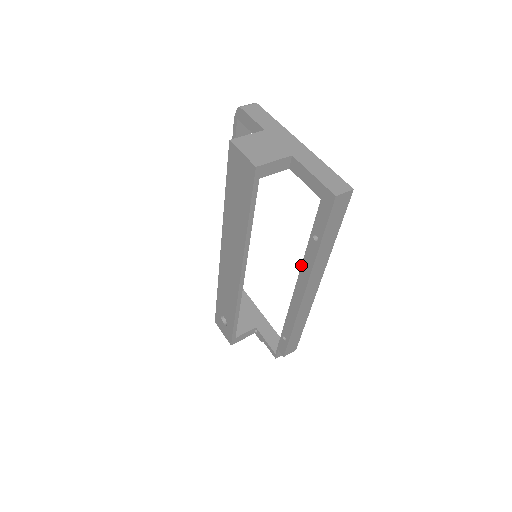
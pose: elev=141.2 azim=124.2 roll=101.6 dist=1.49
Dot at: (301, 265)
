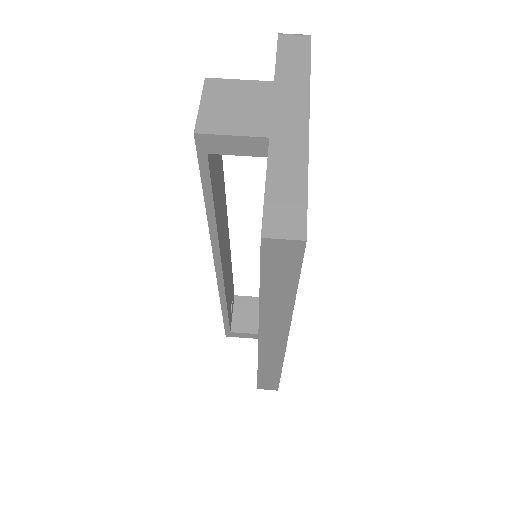
Dot at: occluded
